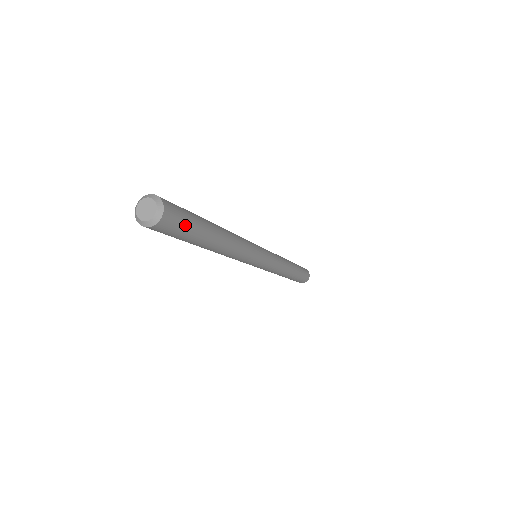
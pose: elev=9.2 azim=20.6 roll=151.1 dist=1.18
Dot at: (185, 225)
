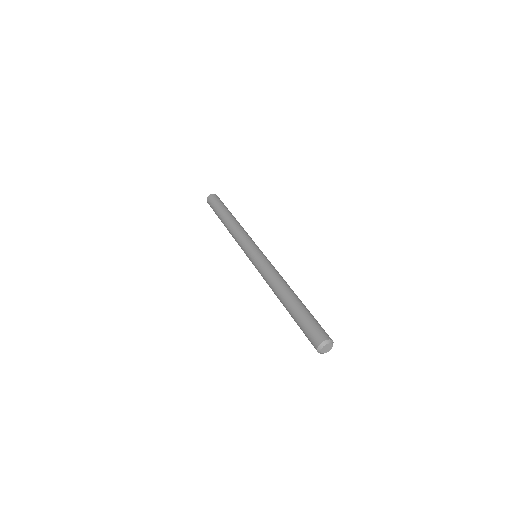
Dot at: occluded
